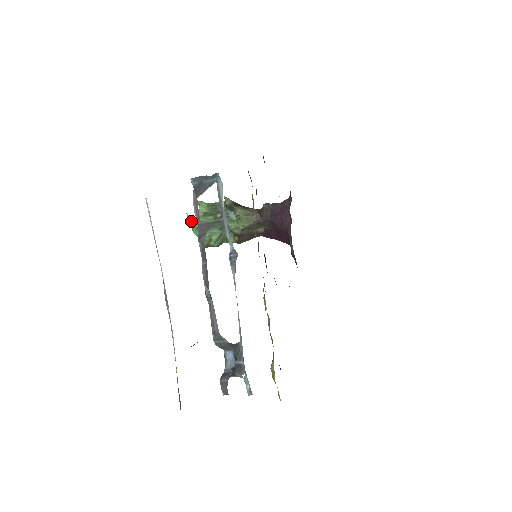
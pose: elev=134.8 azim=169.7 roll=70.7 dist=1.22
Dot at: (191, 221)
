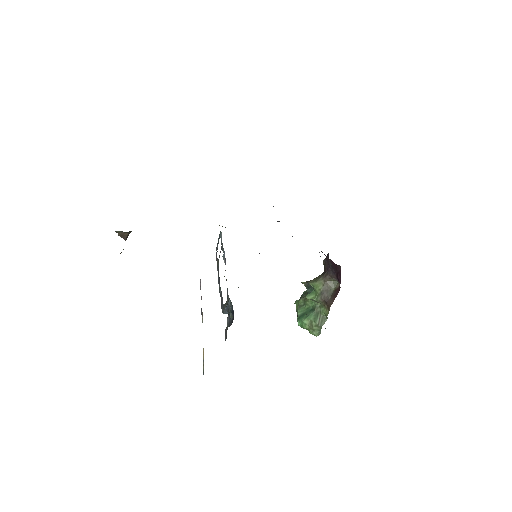
Dot at: occluded
